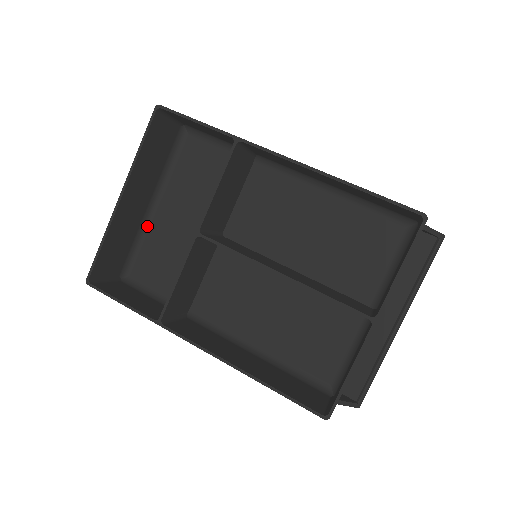
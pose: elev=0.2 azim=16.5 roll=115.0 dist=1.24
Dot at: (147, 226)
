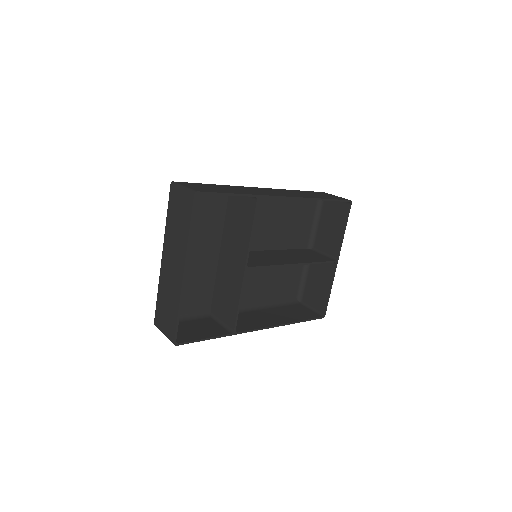
Dot at: occluded
